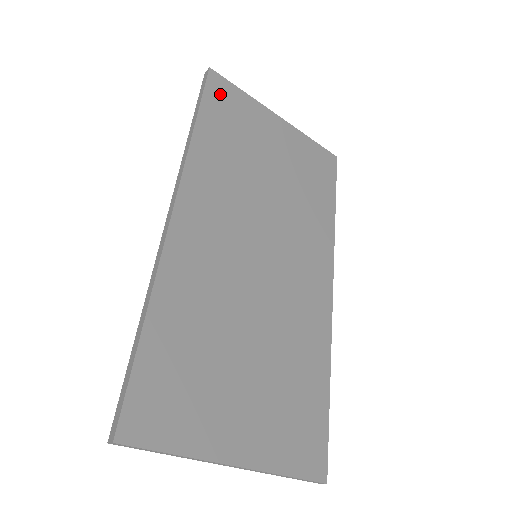
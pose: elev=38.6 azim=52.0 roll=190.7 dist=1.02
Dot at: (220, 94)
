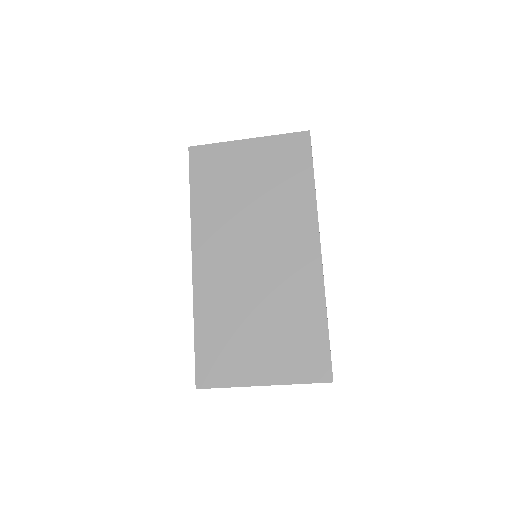
Dot at: (200, 161)
